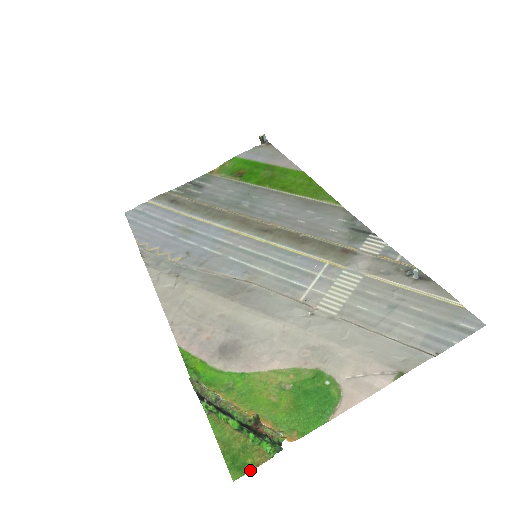
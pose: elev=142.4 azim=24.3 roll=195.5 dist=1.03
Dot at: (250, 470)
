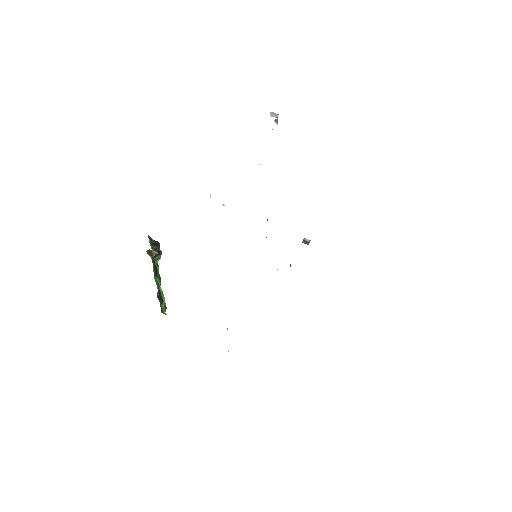
Dot at: occluded
